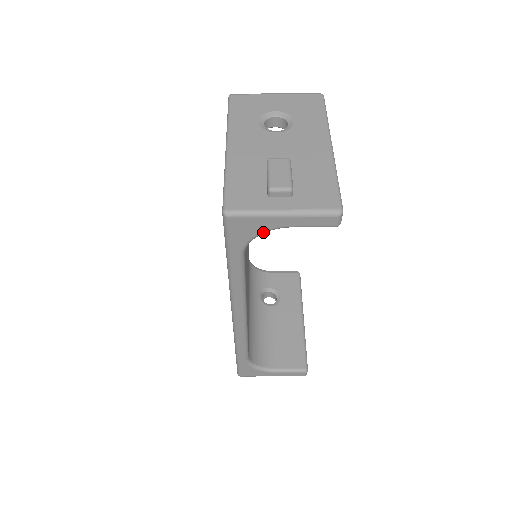
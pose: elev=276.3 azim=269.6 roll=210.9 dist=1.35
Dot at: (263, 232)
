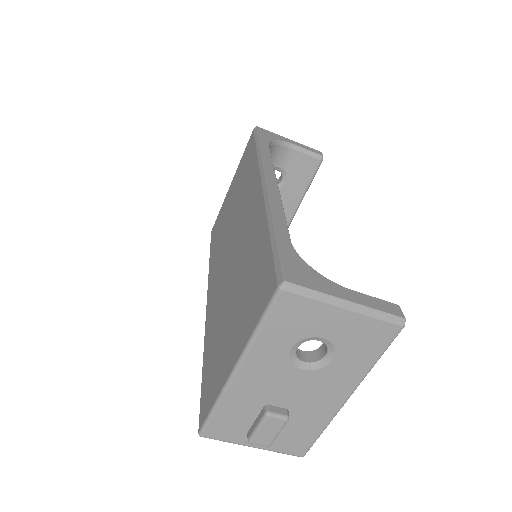
Dot at: occluded
